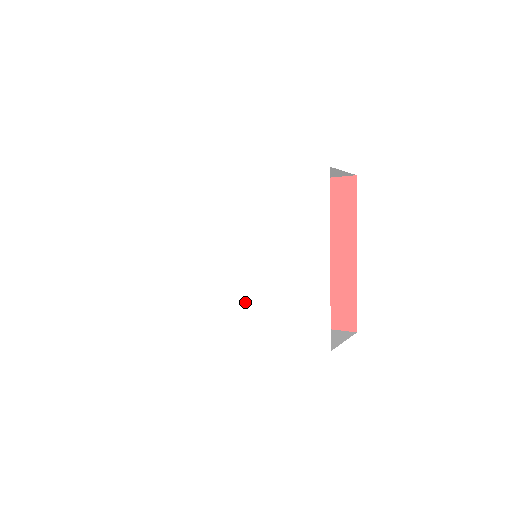
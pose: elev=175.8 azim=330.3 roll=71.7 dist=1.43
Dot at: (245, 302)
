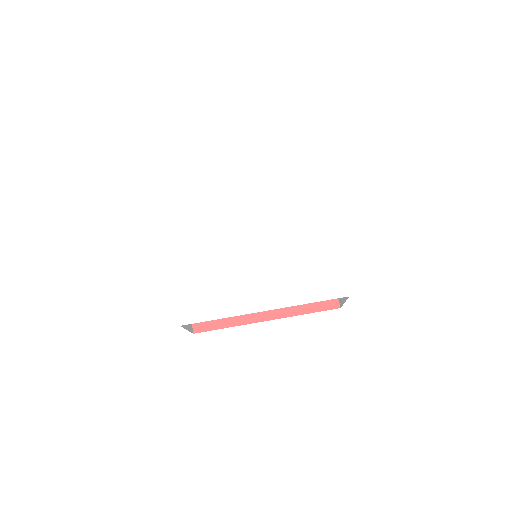
Dot at: (268, 279)
